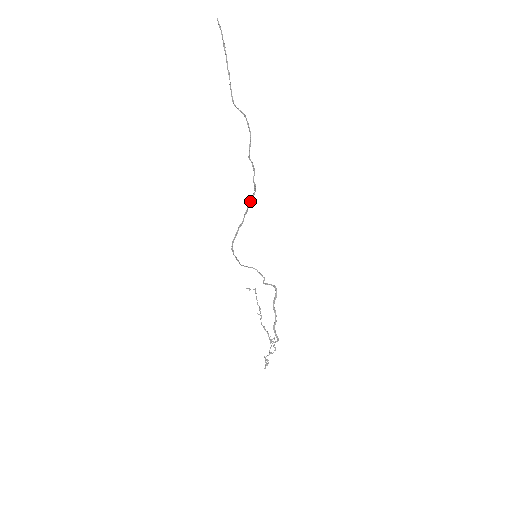
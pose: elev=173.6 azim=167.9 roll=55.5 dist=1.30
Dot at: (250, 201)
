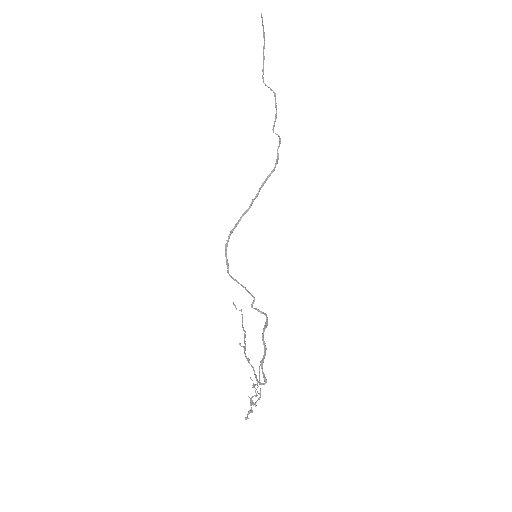
Dot at: (266, 180)
